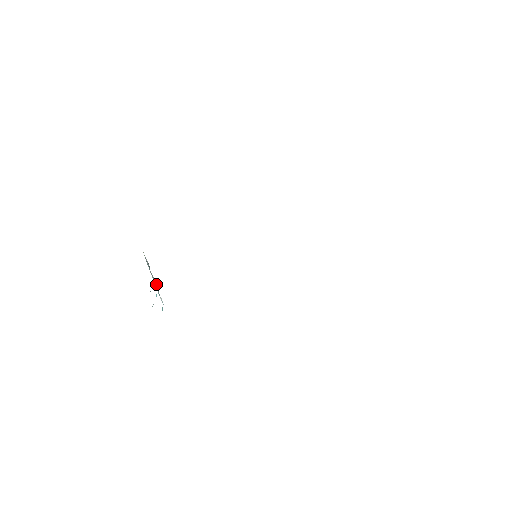
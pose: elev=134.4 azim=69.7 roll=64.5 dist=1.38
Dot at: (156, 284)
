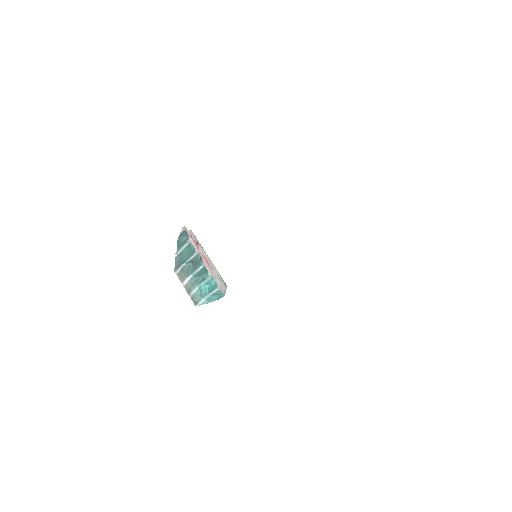
Dot at: (203, 277)
